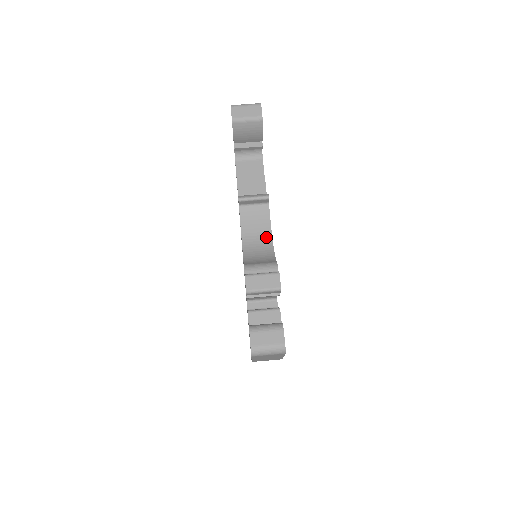
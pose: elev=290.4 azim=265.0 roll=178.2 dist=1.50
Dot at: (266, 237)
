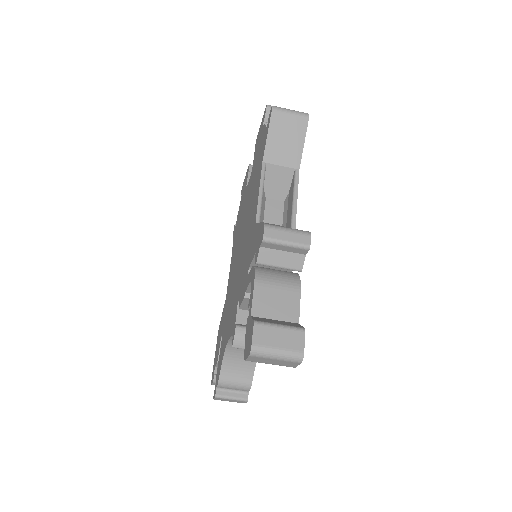
Dot at: occluded
